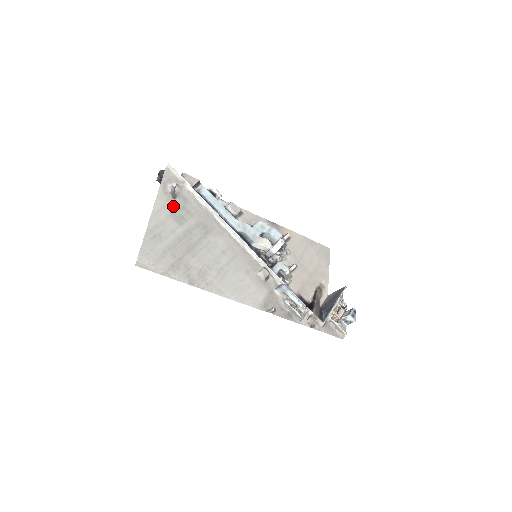
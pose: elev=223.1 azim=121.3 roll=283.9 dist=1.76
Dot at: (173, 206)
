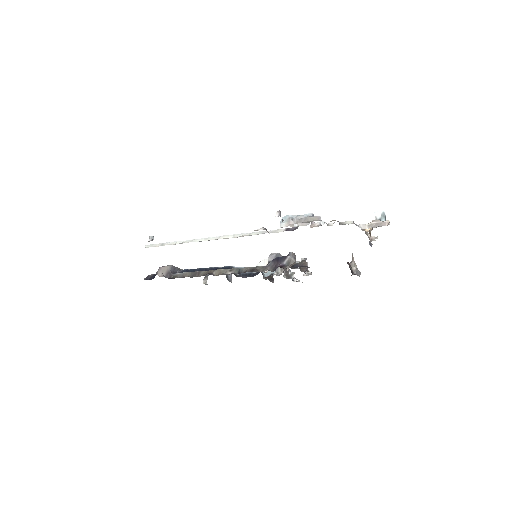
Dot at: occluded
